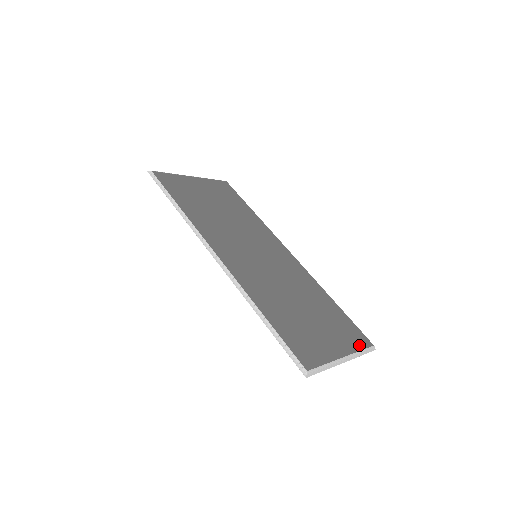
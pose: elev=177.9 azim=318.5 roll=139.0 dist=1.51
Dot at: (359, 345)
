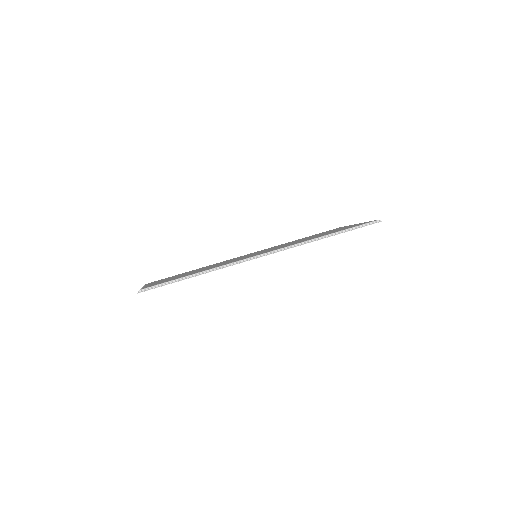
Dot at: occluded
